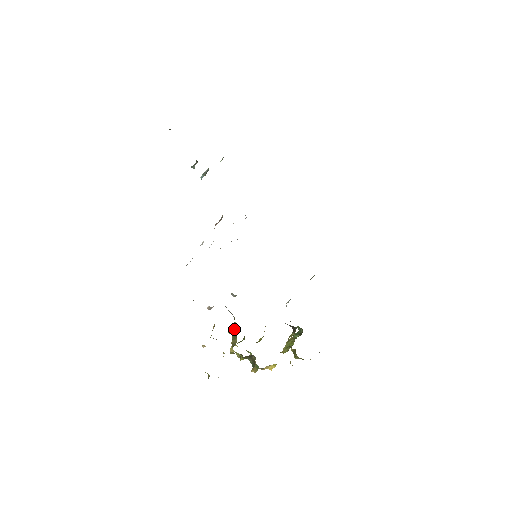
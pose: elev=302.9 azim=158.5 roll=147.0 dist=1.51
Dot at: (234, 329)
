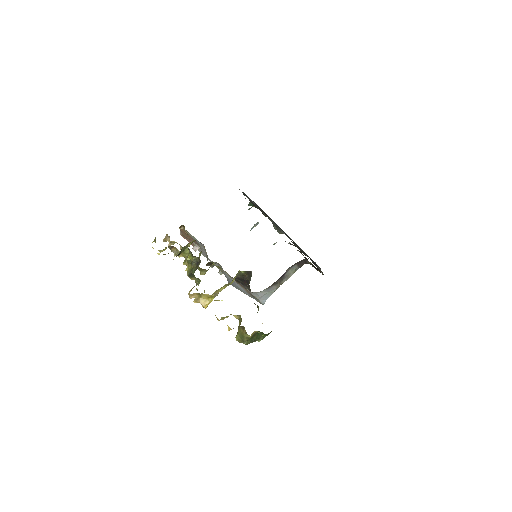
Dot at: (201, 252)
